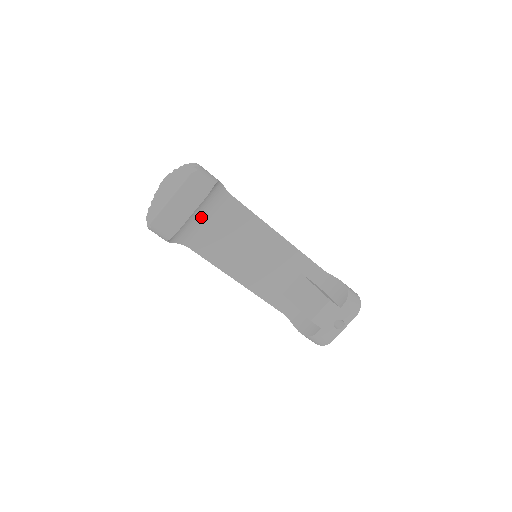
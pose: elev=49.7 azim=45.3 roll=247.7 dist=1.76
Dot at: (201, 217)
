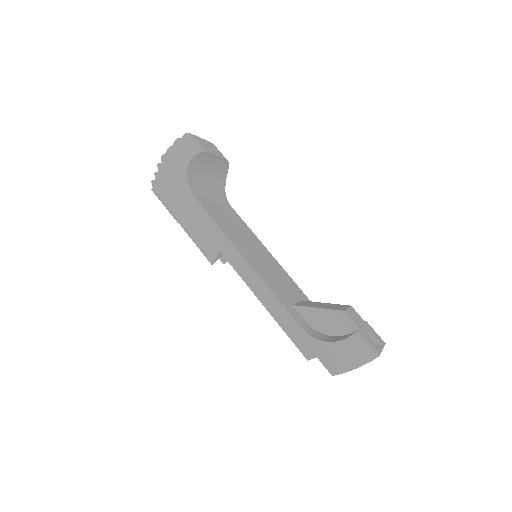
Dot at: (208, 191)
